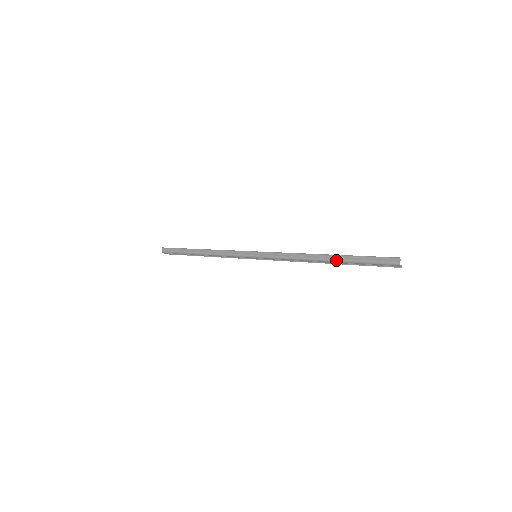
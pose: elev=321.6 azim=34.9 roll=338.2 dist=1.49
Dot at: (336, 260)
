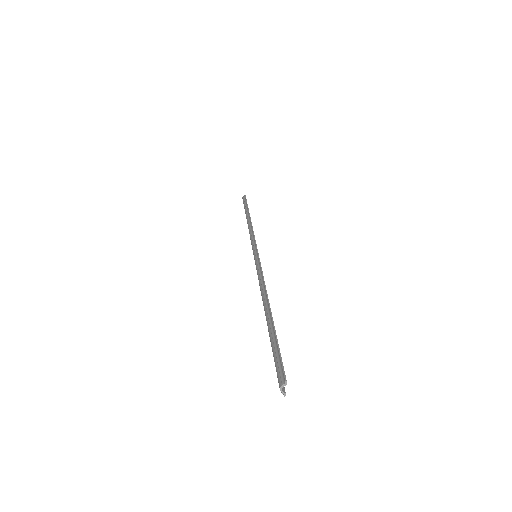
Dot at: (267, 321)
